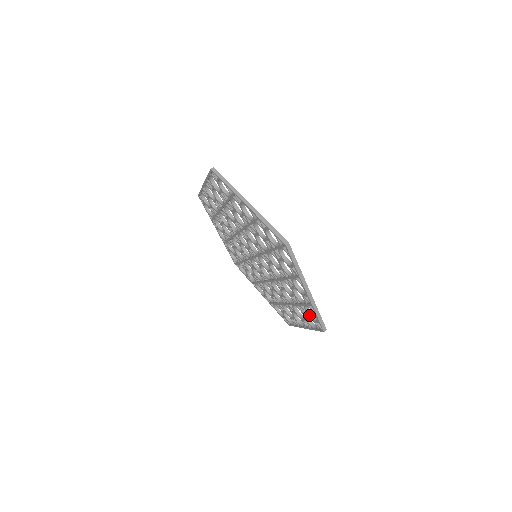
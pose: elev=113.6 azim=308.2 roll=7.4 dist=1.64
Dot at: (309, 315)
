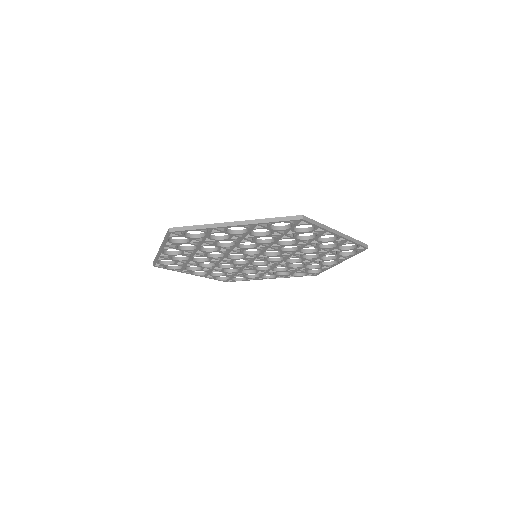
Dot at: (307, 272)
